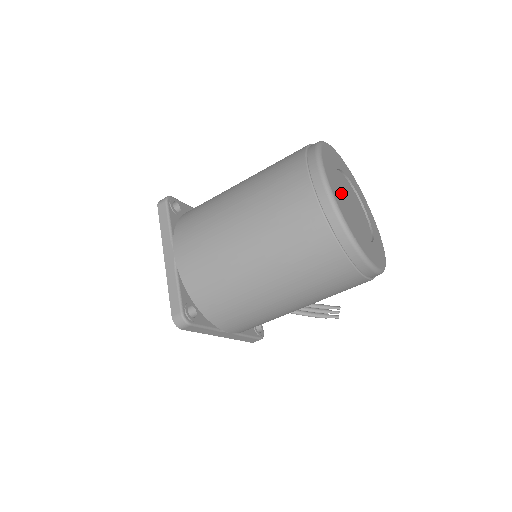
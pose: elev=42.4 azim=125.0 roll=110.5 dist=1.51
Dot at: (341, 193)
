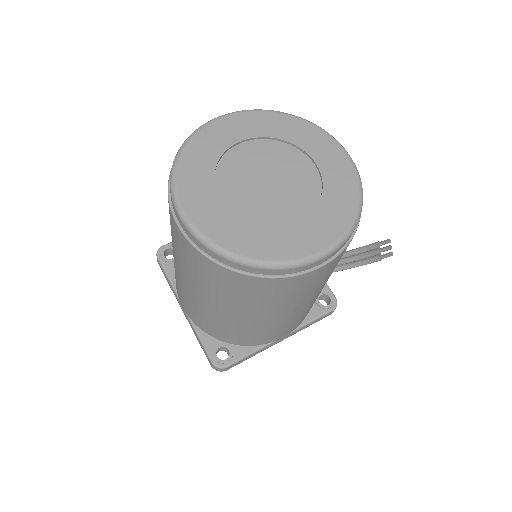
Dot at: (231, 193)
